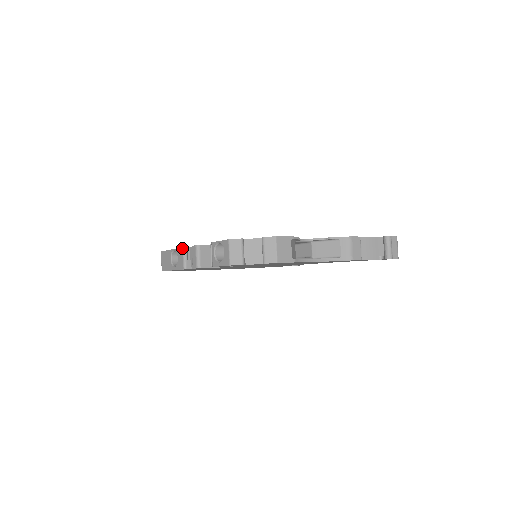
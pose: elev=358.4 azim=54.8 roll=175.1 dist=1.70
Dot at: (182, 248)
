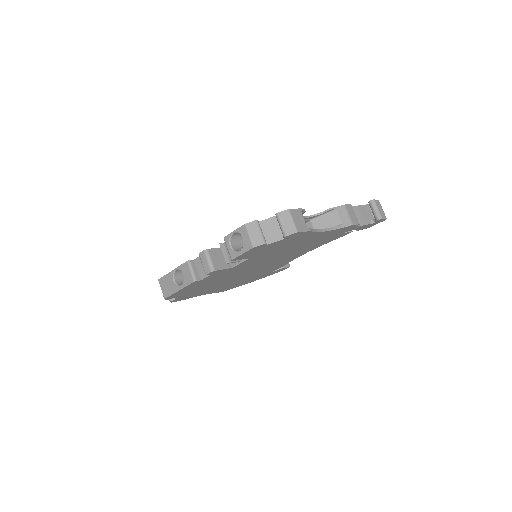
Dot at: (186, 262)
